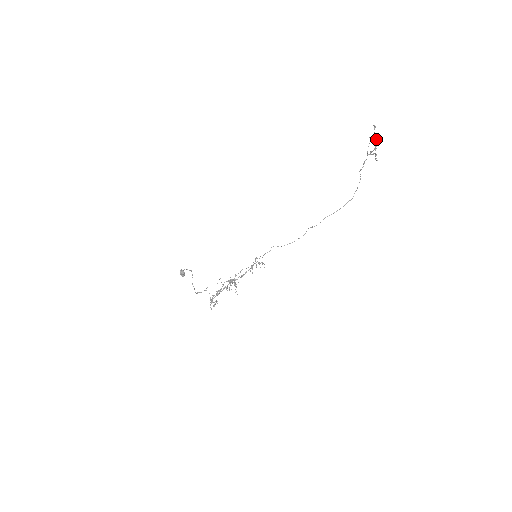
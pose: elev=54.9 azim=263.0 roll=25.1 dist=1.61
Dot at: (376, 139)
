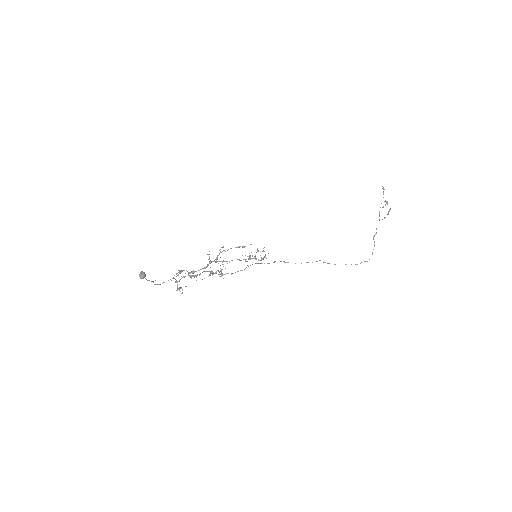
Dot at: (386, 201)
